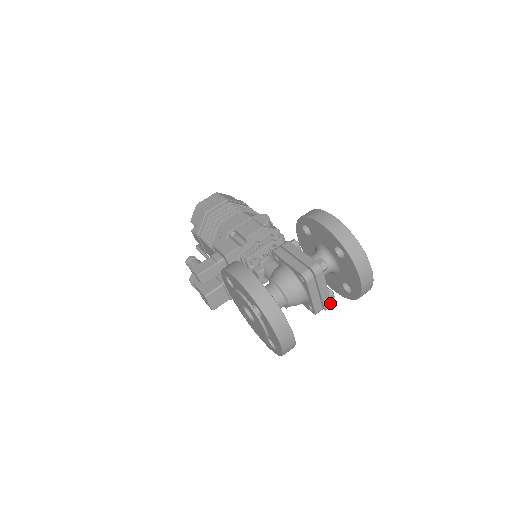
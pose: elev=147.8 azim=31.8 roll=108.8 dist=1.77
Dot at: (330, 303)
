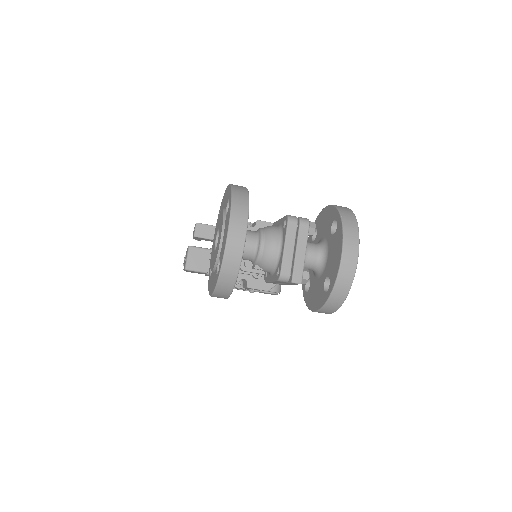
Dot at: (301, 277)
